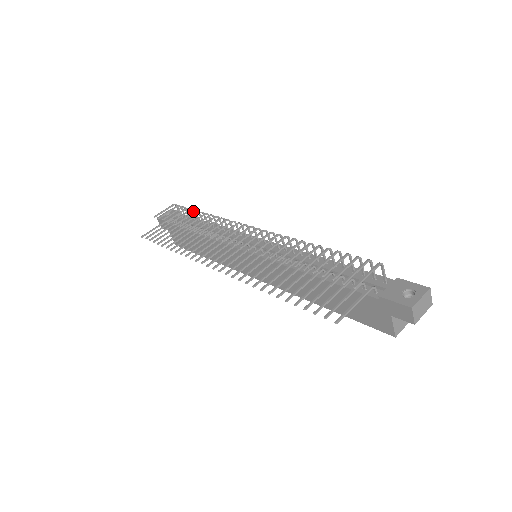
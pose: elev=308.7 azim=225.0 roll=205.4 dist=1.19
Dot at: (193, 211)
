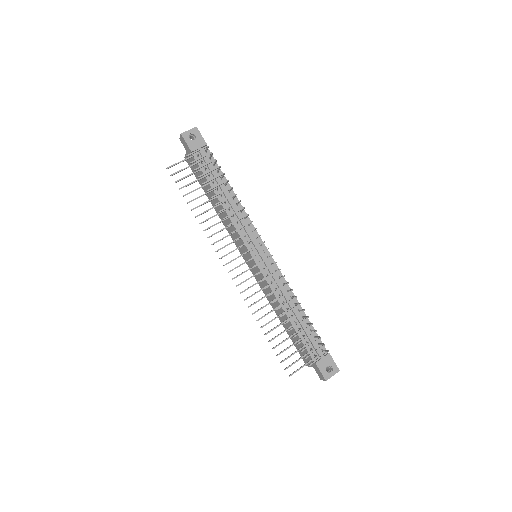
Dot at: (225, 181)
